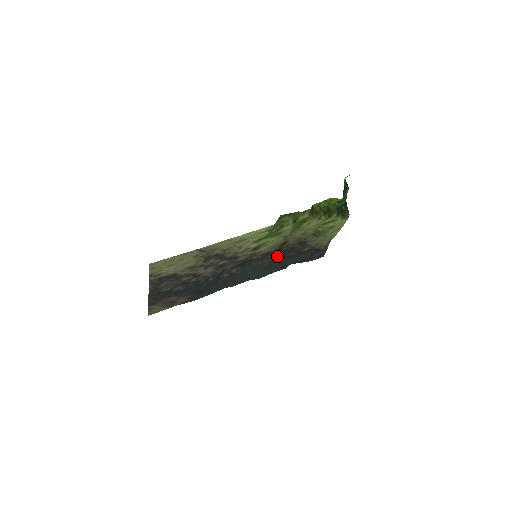
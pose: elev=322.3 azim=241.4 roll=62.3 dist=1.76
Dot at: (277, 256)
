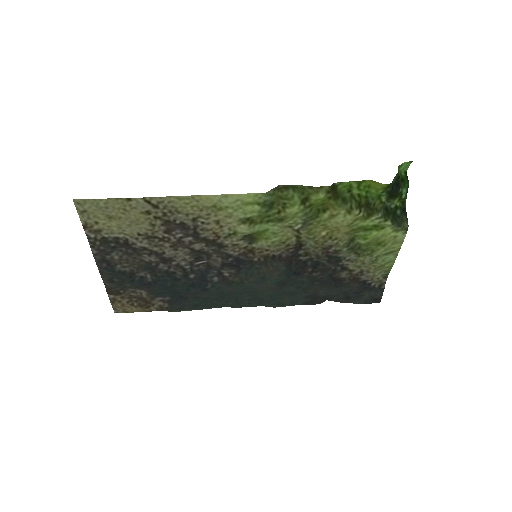
Dot at: (294, 270)
